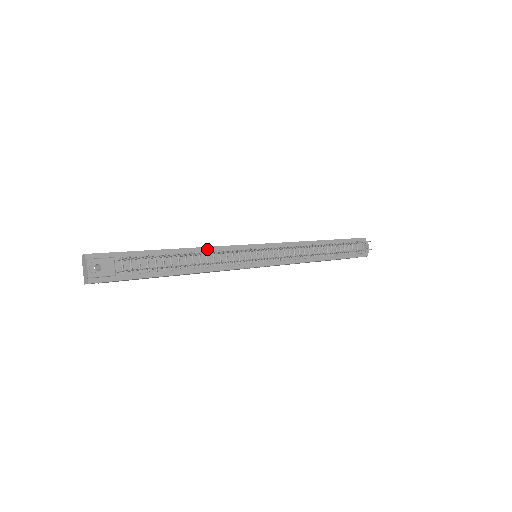
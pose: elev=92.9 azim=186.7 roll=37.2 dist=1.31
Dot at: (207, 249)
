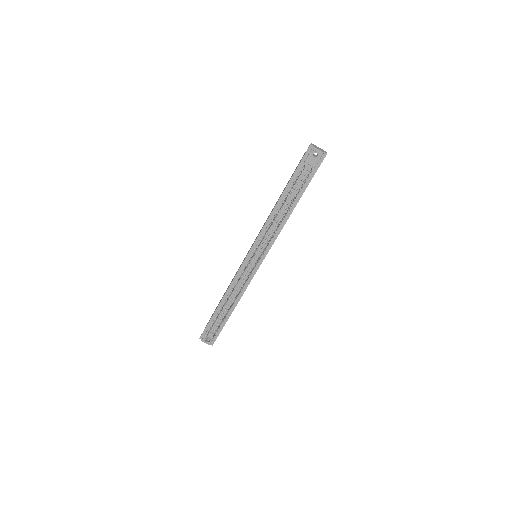
Dot at: (231, 287)
